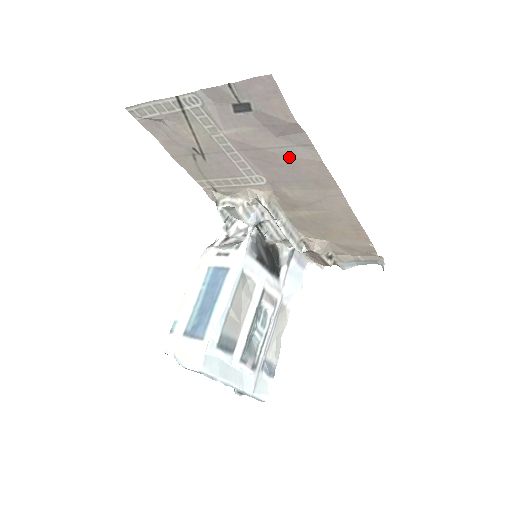
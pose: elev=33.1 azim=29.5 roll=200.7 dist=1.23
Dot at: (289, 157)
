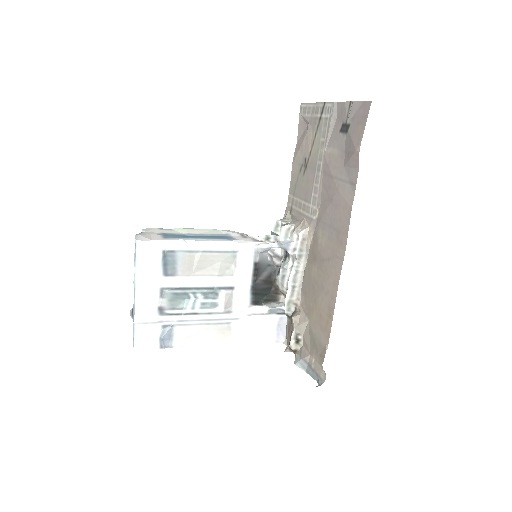
Dot at: (339, 193)
